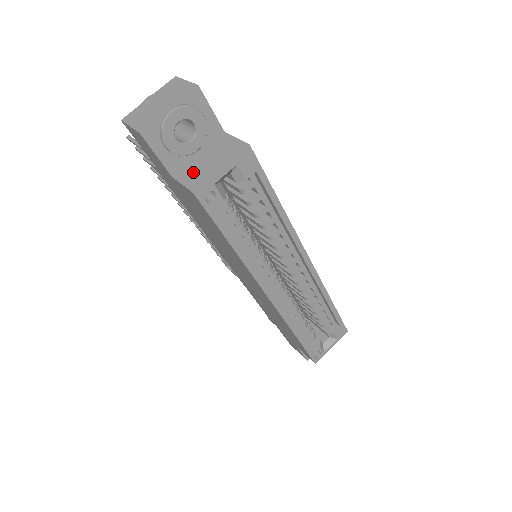
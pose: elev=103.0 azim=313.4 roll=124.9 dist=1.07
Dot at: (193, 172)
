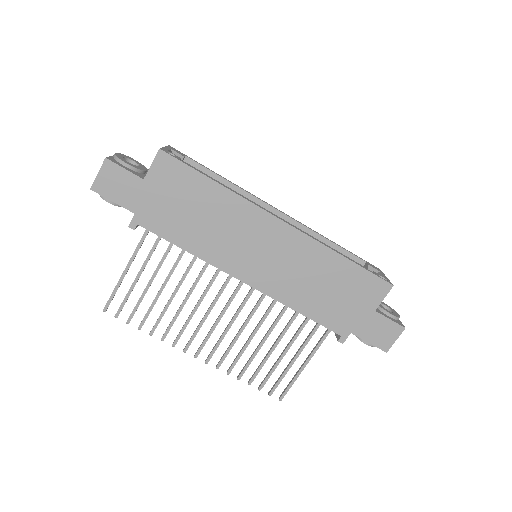
Dot at: occluded
